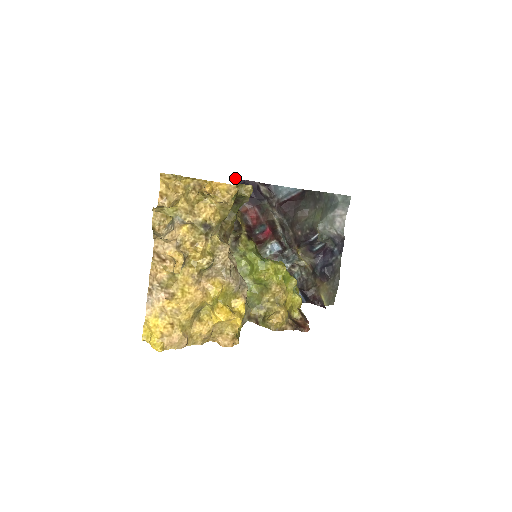
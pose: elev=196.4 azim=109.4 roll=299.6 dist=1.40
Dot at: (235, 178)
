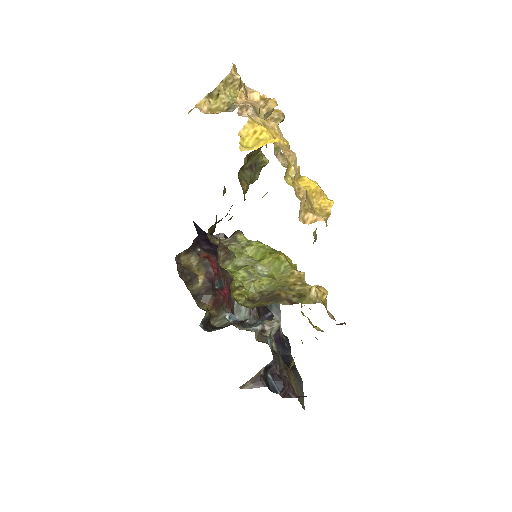
Dot at: (194, 222)
